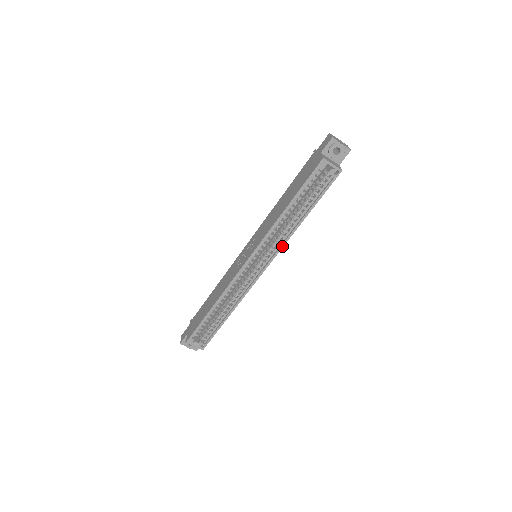
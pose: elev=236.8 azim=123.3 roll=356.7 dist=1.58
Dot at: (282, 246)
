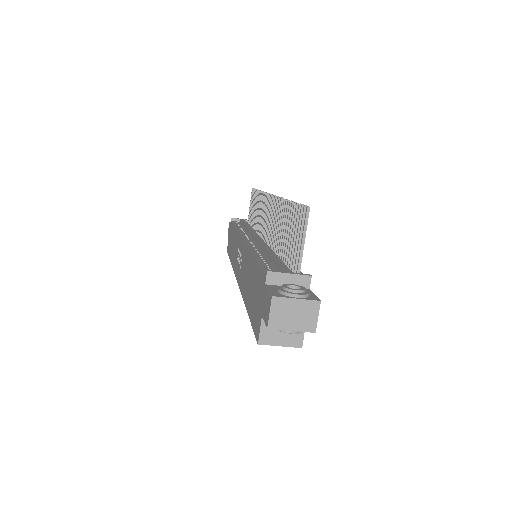
Dot at: occluded
